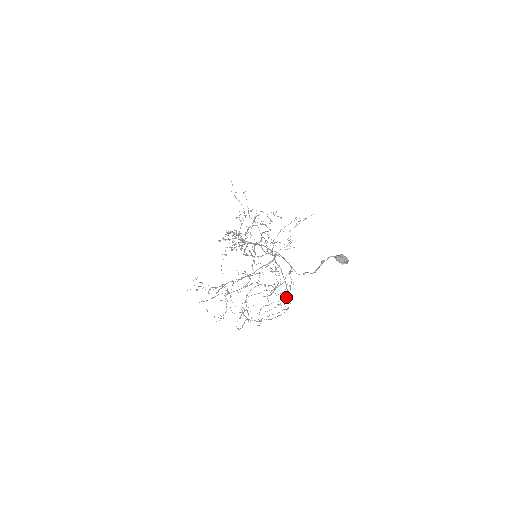
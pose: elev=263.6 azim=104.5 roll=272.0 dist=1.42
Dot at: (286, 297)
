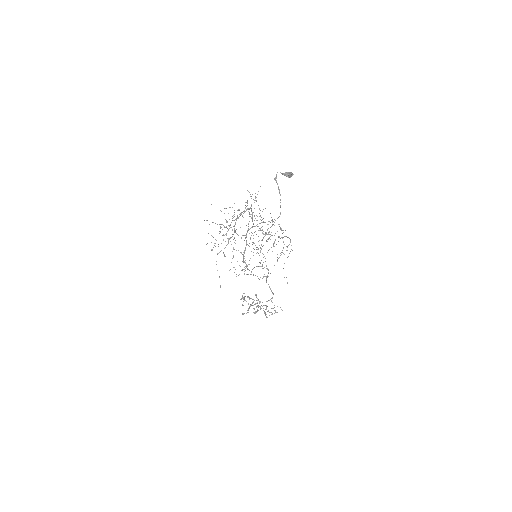
Dot at: occluded
